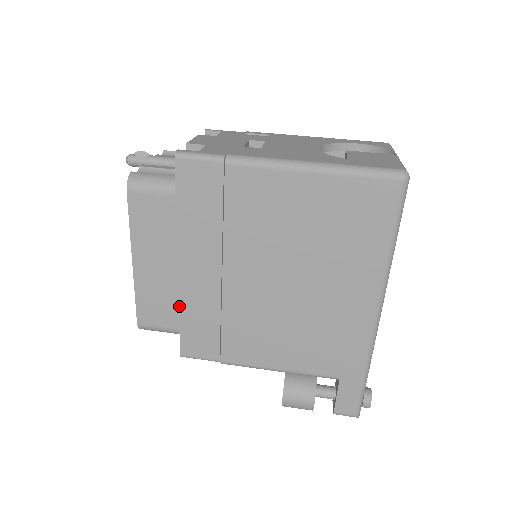
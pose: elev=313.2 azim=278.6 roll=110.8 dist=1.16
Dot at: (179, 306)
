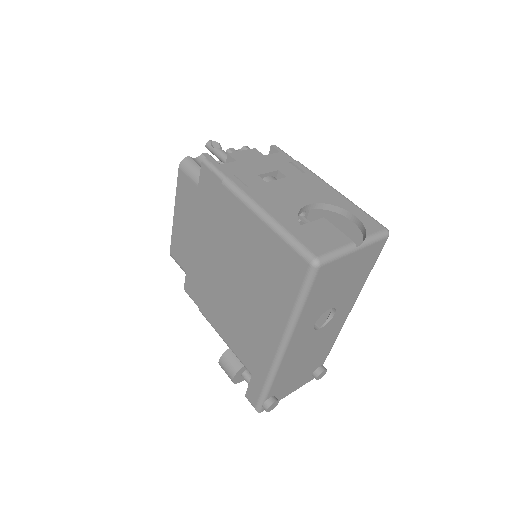
Dot at: (188, 258)
